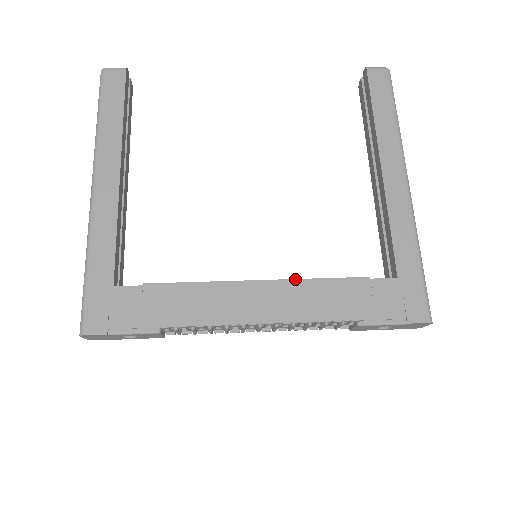
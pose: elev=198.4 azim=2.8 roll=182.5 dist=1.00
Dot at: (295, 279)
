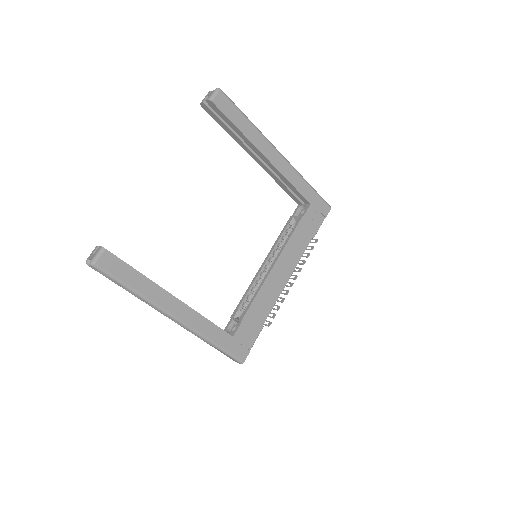
Dot at: (283, 249)
